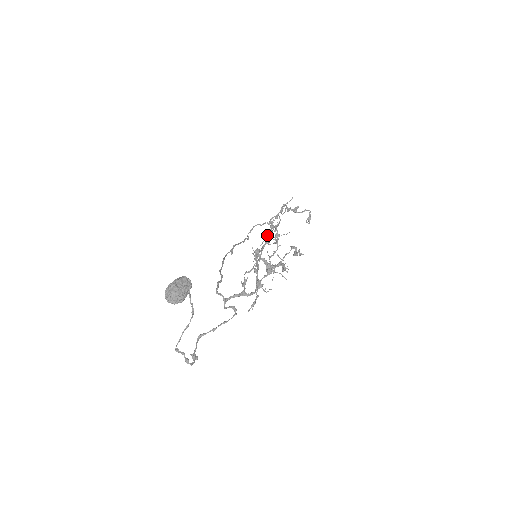
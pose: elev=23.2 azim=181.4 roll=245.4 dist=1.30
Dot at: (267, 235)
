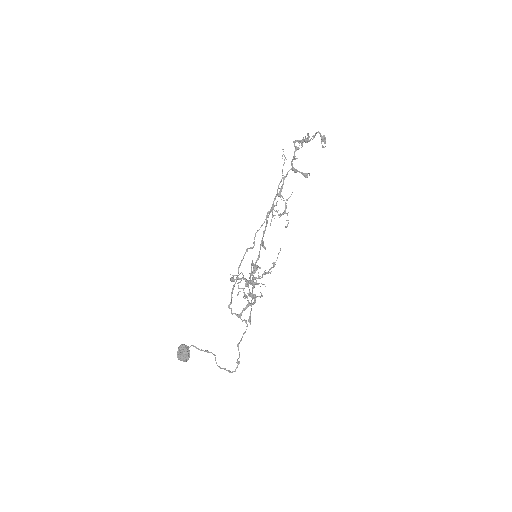
Dot at: (266, 219)
